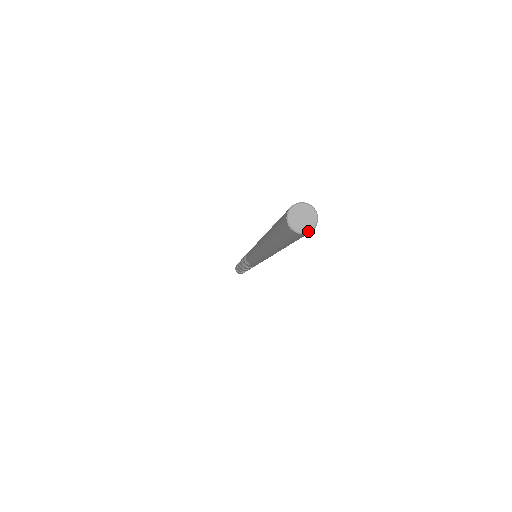
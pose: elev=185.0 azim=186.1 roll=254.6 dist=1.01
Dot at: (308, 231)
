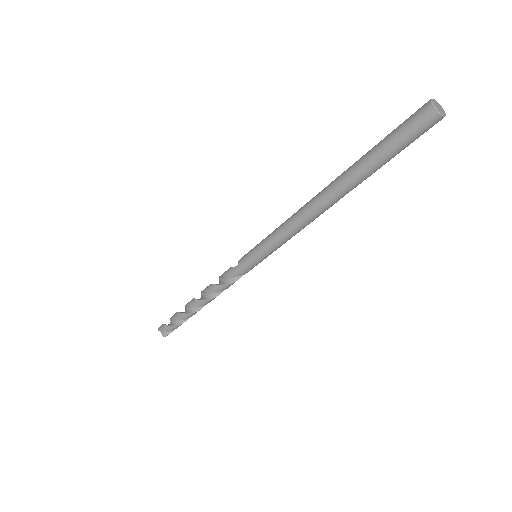
Dot at: (437, 109)
